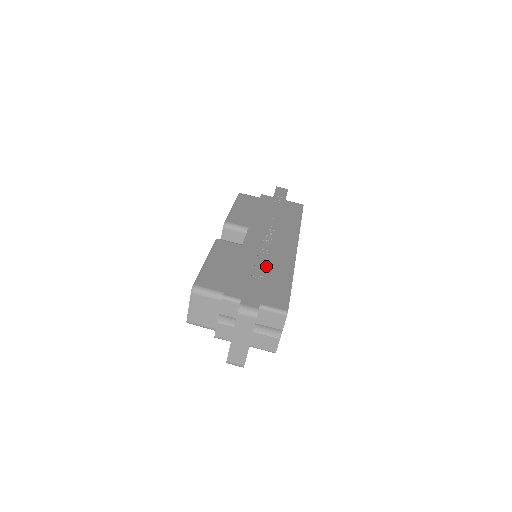
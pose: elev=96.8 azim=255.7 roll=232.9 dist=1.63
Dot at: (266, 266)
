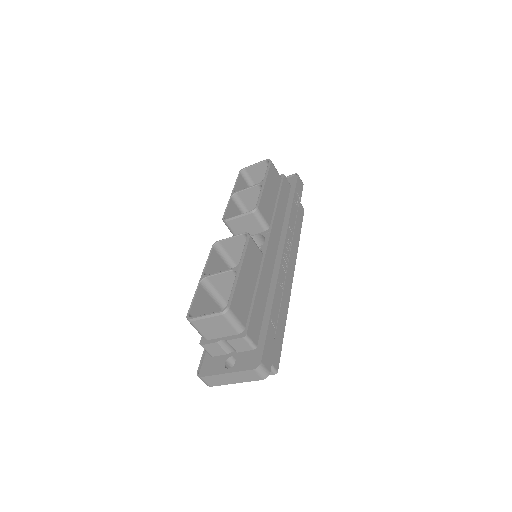
Dot at: (280, 308)
